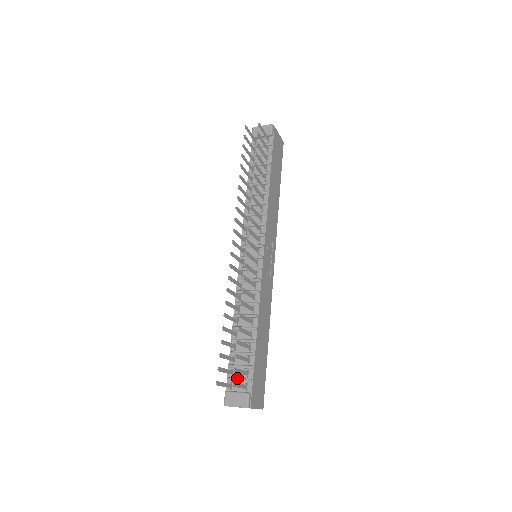
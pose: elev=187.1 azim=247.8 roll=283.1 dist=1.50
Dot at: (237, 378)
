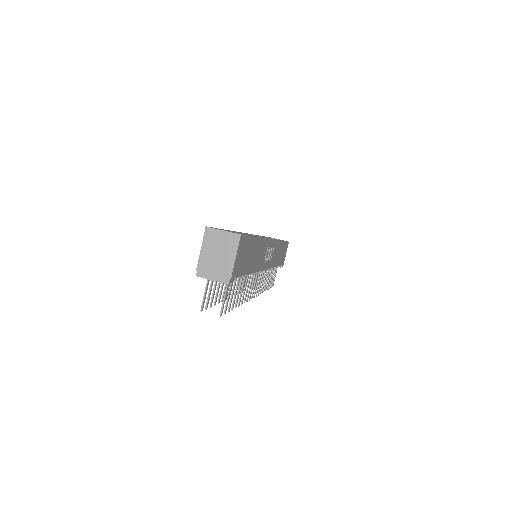
Dot at: occluded
